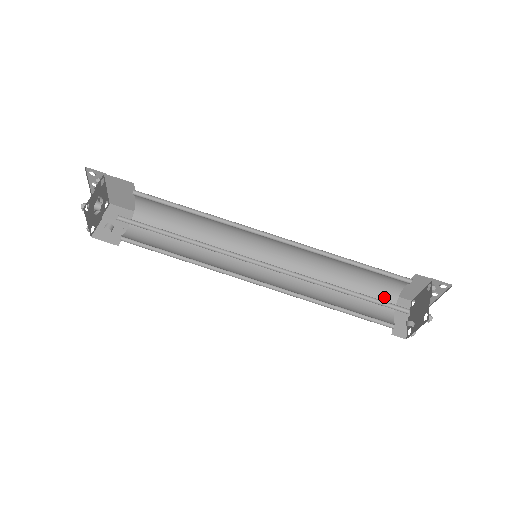
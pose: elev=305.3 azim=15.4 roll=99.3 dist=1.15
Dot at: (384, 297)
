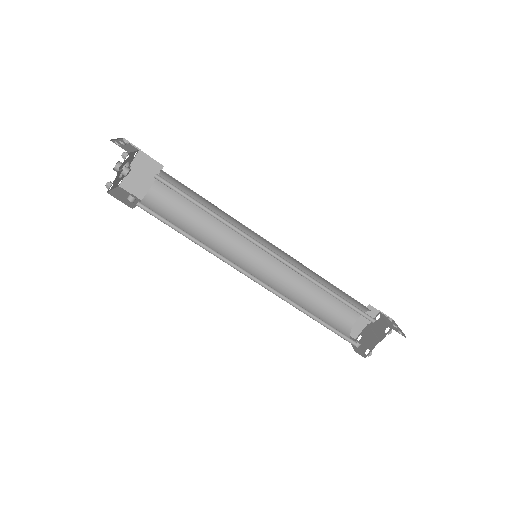
Dot at: (356, 306)
